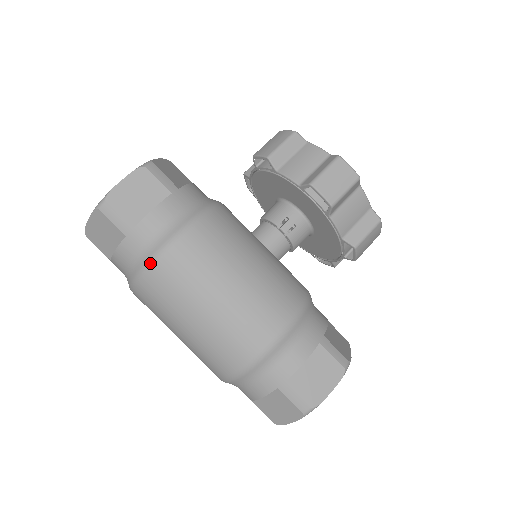
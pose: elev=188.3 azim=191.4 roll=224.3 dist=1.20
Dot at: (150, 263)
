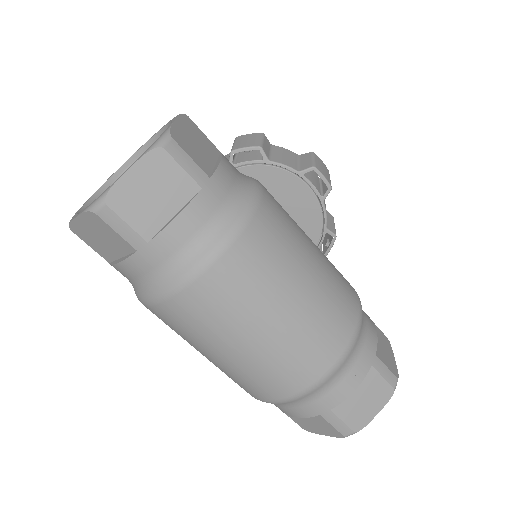
Dot at: (243, 221)
